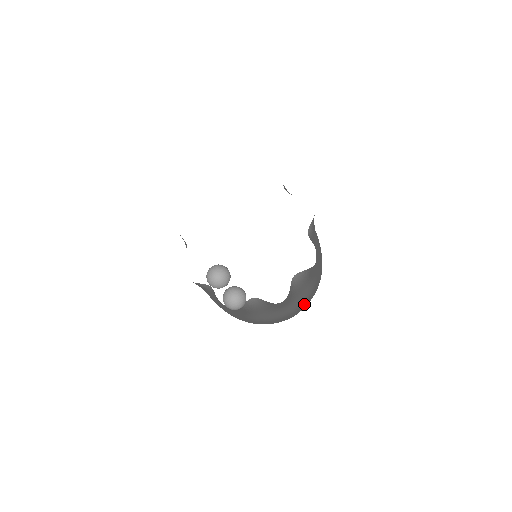
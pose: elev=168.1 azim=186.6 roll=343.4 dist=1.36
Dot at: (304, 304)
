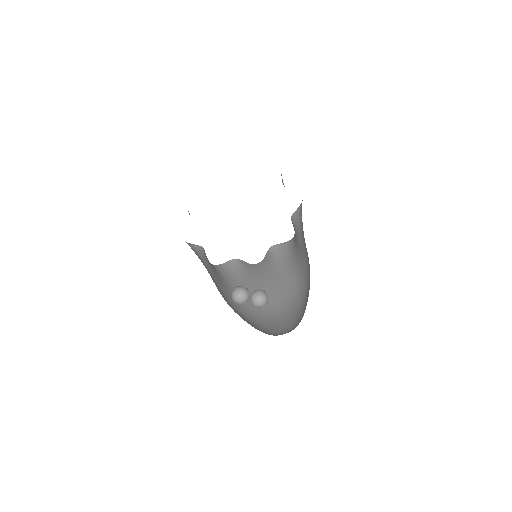
Dot at: (307, 280)
